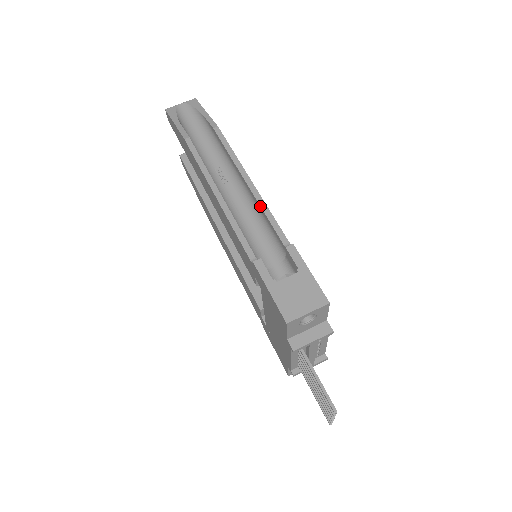
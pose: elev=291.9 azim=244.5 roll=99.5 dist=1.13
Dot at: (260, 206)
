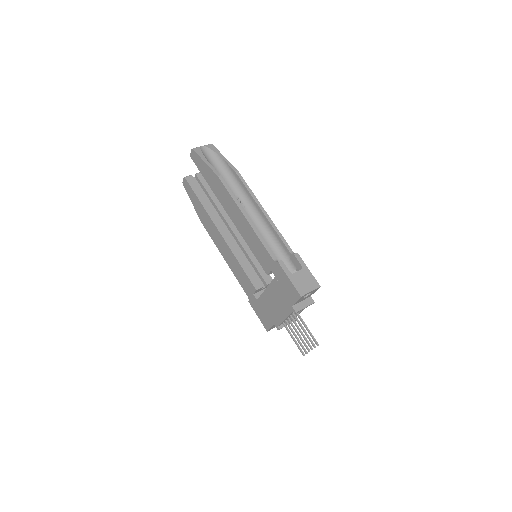
Dot at: (273, 227)
